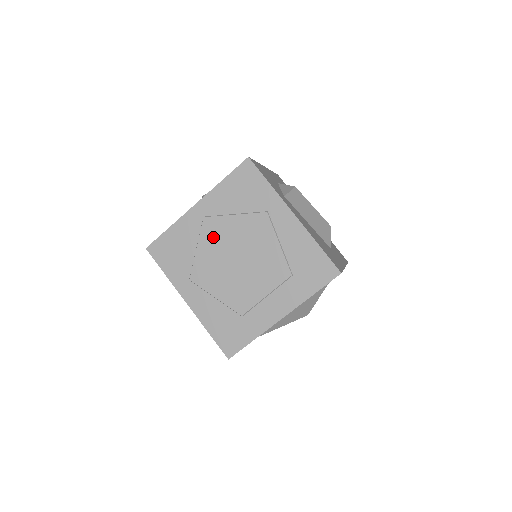
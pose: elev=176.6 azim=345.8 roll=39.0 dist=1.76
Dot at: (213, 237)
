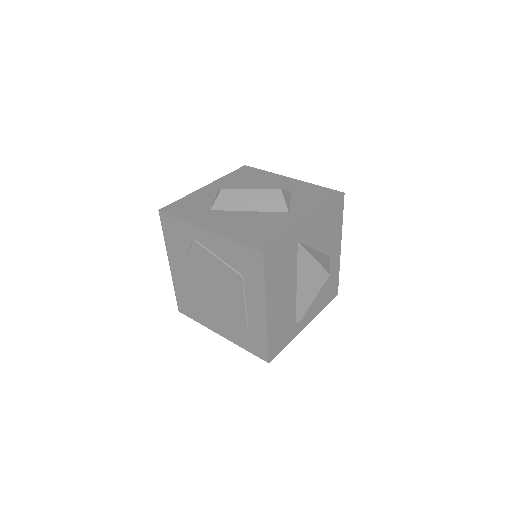
Dot at: (192, 281)
